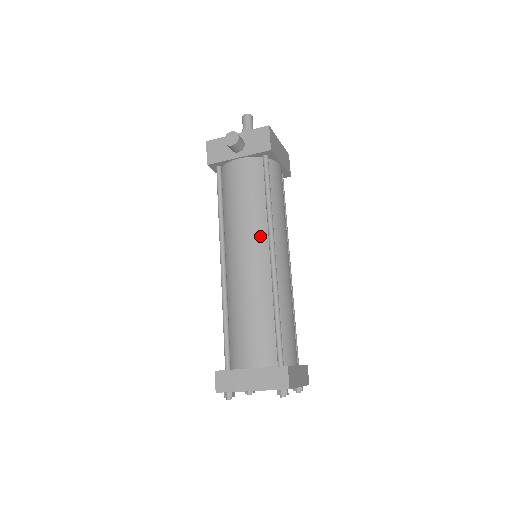
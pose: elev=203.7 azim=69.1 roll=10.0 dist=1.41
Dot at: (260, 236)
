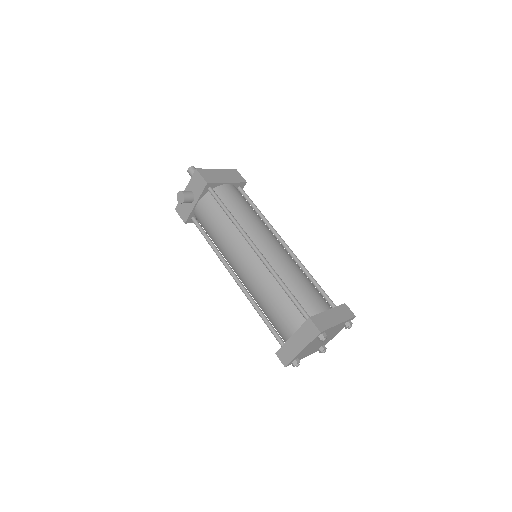
Dot at: (240, 244)
